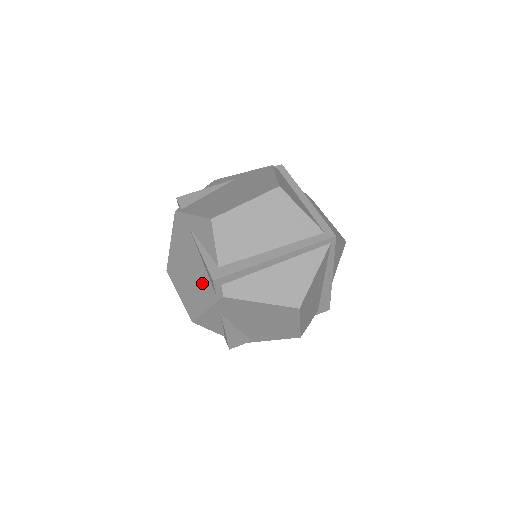
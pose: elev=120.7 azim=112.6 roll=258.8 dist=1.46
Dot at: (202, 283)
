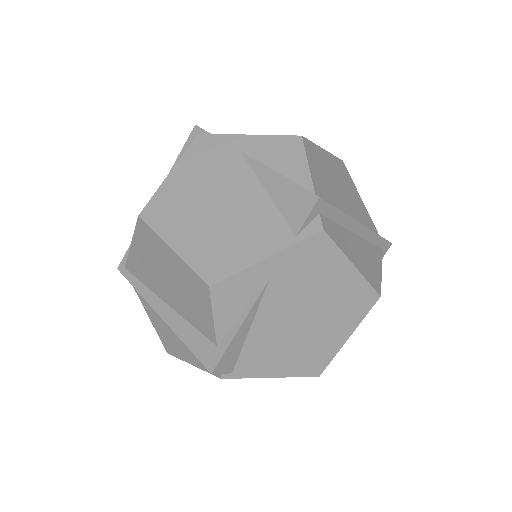
Dot at: occluded
